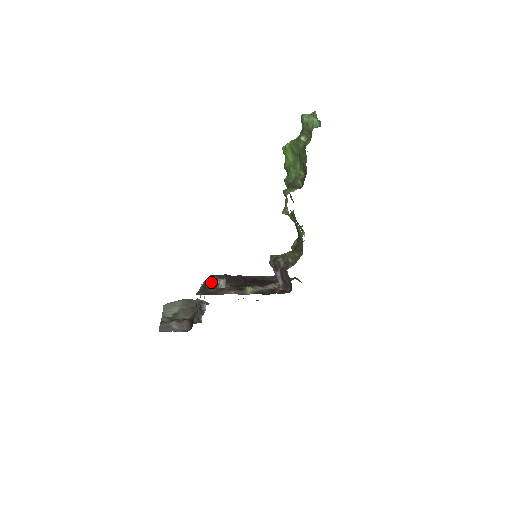
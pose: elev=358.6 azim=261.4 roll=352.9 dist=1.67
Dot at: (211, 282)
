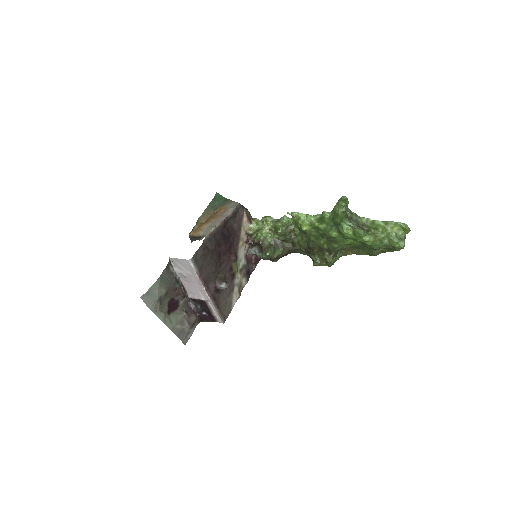
Dot at: (207, 279)
